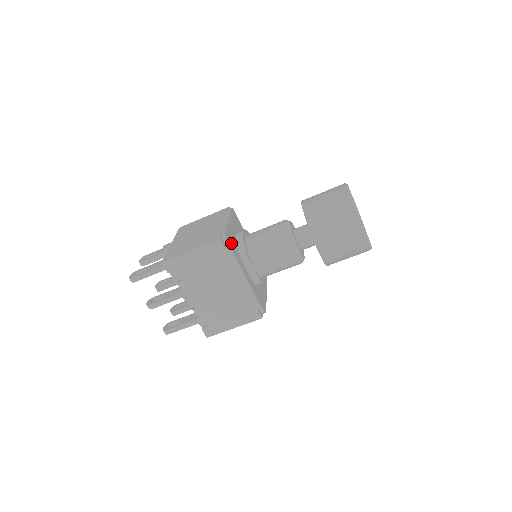
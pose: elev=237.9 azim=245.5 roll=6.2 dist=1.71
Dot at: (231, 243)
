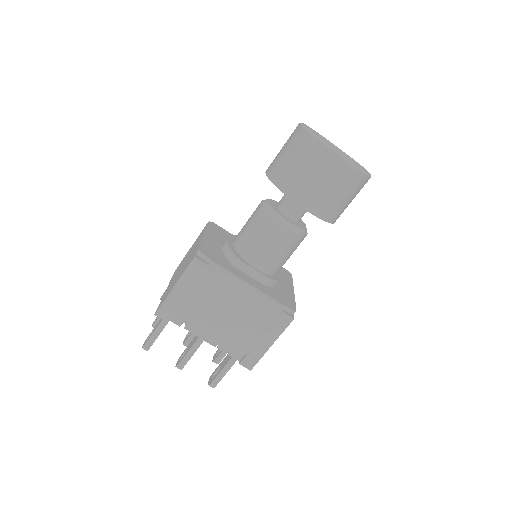
Dot at: (213, 255)
